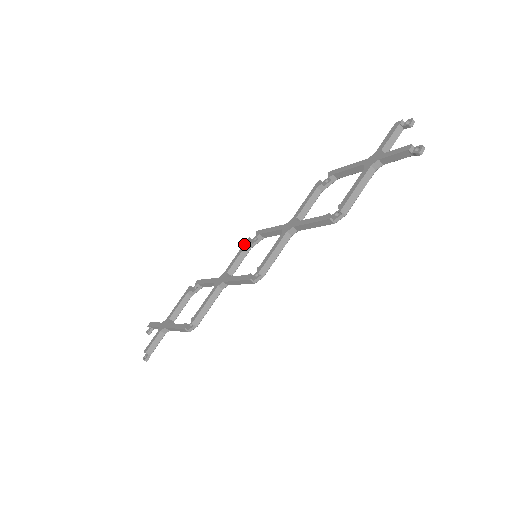
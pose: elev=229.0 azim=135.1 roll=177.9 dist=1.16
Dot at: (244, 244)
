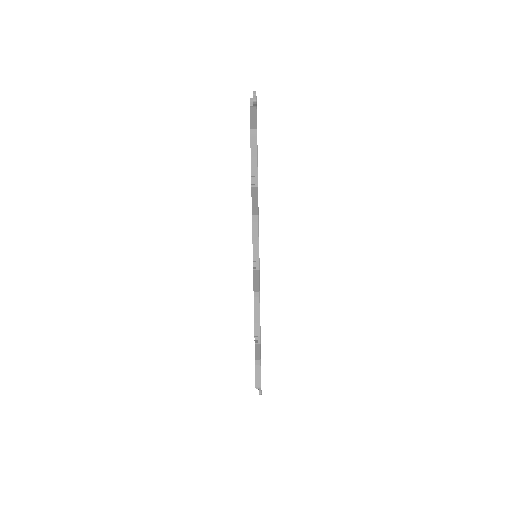
Dot at: occluded
